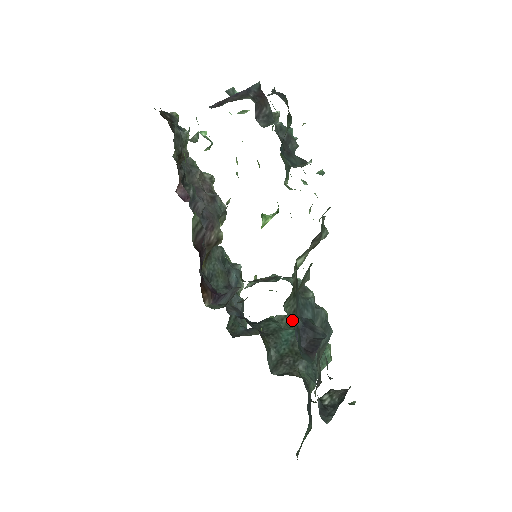
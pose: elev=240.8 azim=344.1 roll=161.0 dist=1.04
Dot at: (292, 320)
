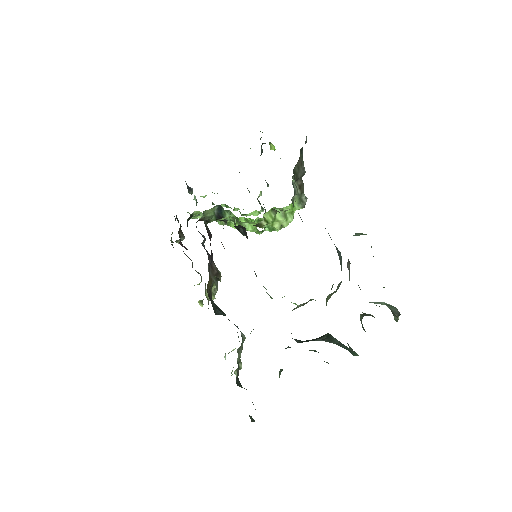
Dot at: occluded
